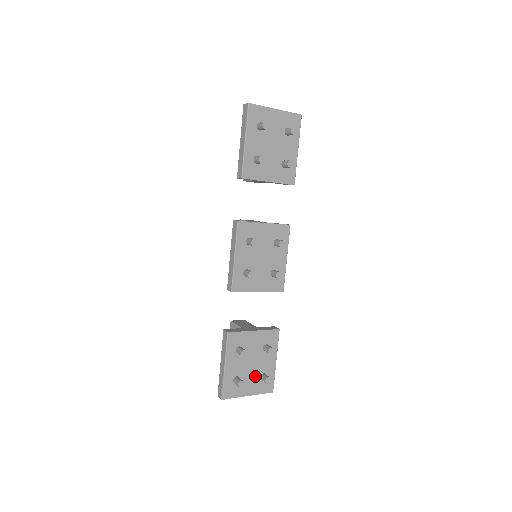
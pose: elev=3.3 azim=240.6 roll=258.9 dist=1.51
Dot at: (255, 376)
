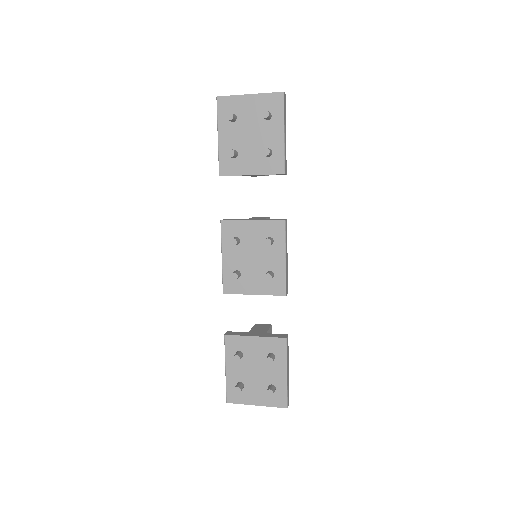
Dot at: (262, 386)
